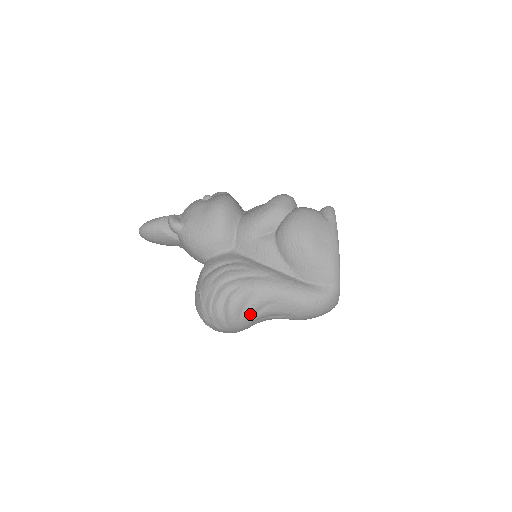
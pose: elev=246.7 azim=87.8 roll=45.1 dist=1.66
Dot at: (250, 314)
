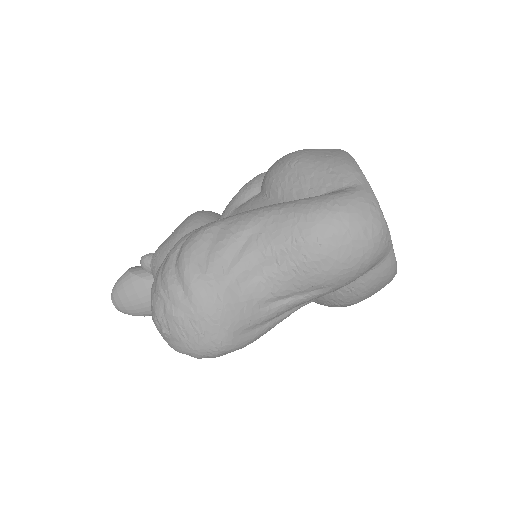
Dot at: (220, 262)
